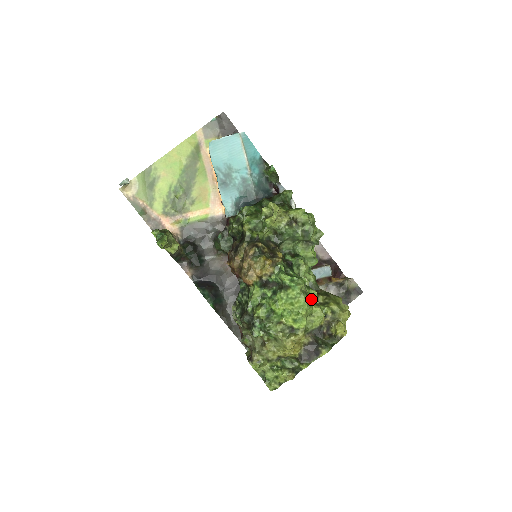
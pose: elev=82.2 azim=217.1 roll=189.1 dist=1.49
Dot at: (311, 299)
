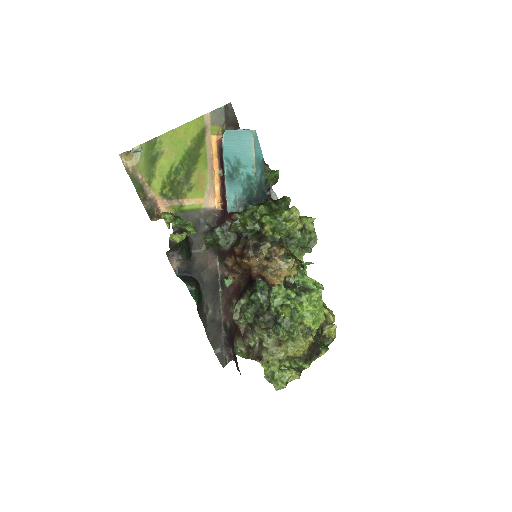
Dot at: occluded
